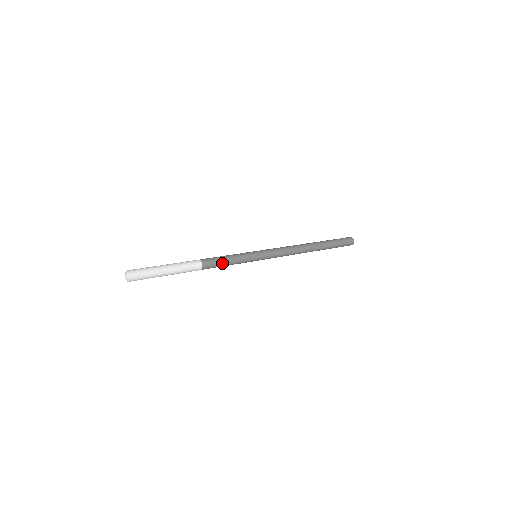
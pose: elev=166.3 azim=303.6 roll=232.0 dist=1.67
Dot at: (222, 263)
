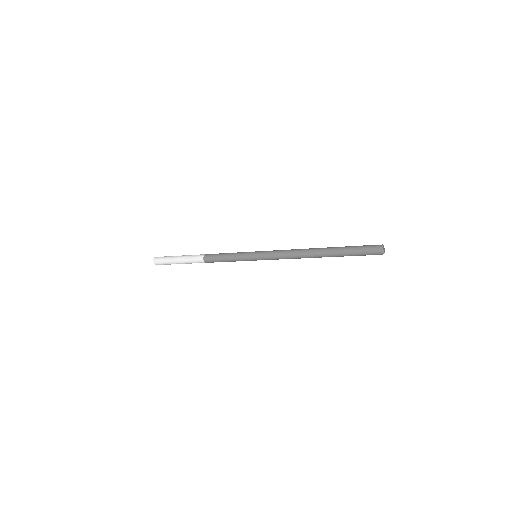
Dot at: (220, 256)
